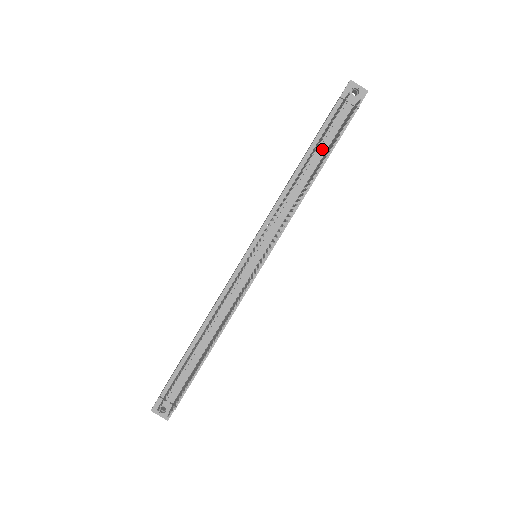
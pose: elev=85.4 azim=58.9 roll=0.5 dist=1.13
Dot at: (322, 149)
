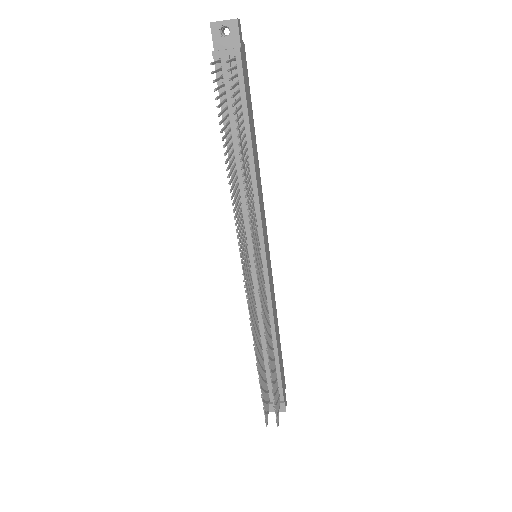
Dot at: (236, 124)
